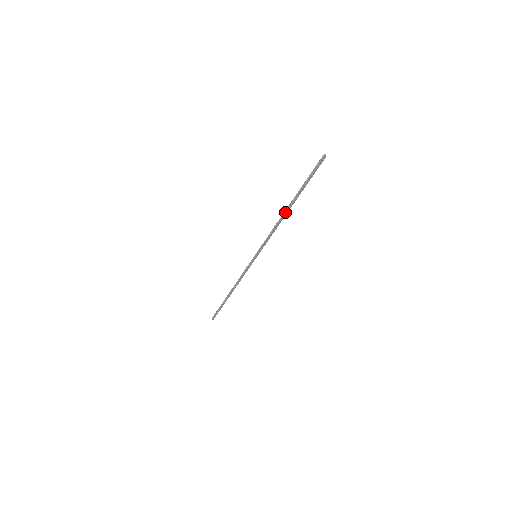
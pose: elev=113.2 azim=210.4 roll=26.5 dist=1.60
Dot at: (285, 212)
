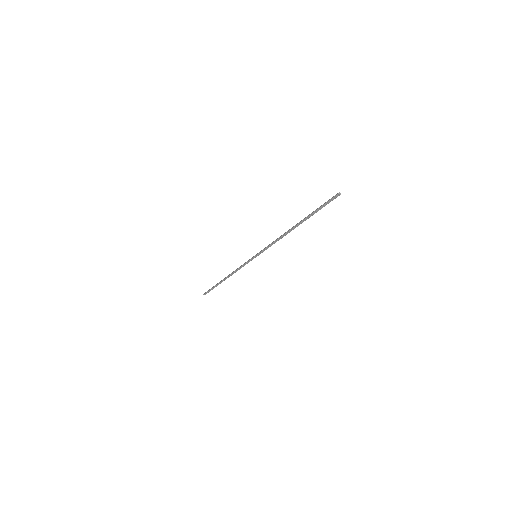
Dot at: (291, 229)
